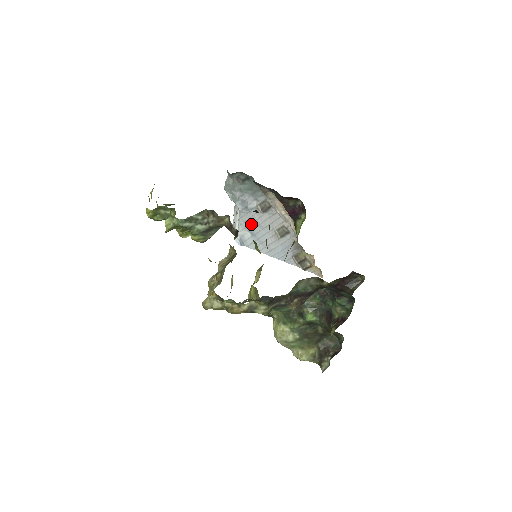
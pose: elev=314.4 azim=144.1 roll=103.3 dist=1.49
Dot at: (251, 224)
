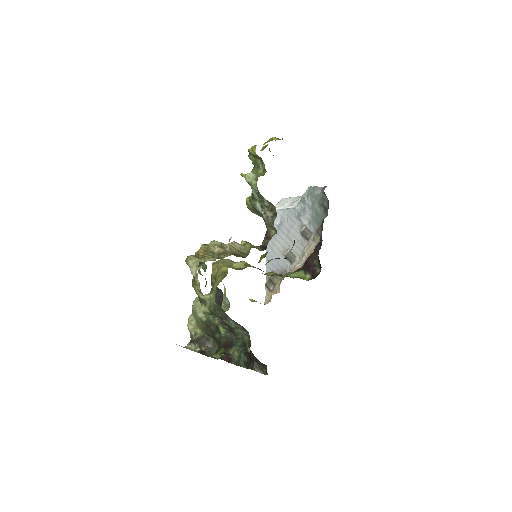
Dot at: (287, 223)
